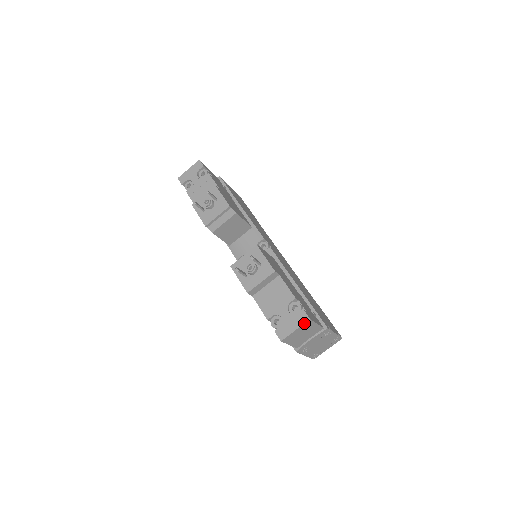
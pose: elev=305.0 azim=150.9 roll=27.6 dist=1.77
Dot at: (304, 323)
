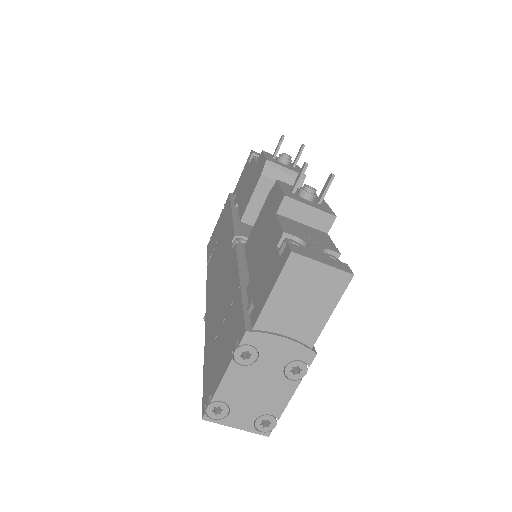
Dot at: (342, 270)
